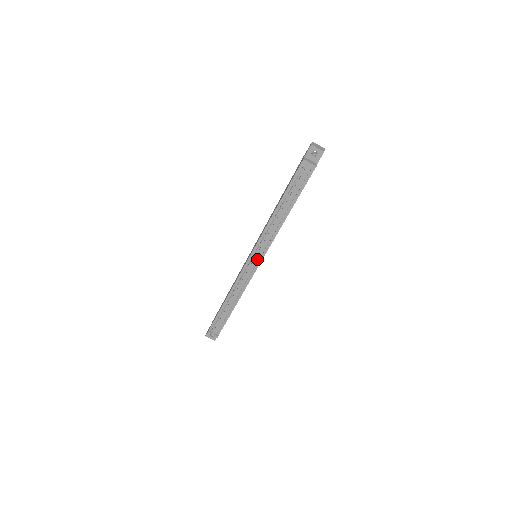
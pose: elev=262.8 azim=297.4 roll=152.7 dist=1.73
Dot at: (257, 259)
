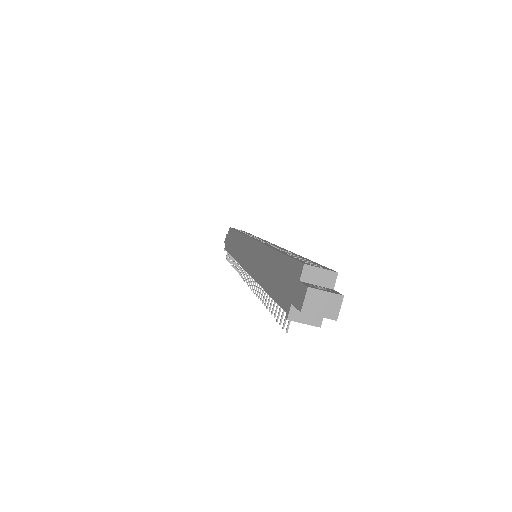
Dot at: occluded
